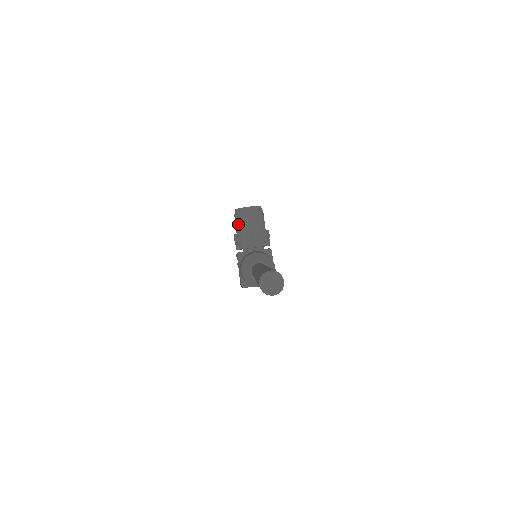
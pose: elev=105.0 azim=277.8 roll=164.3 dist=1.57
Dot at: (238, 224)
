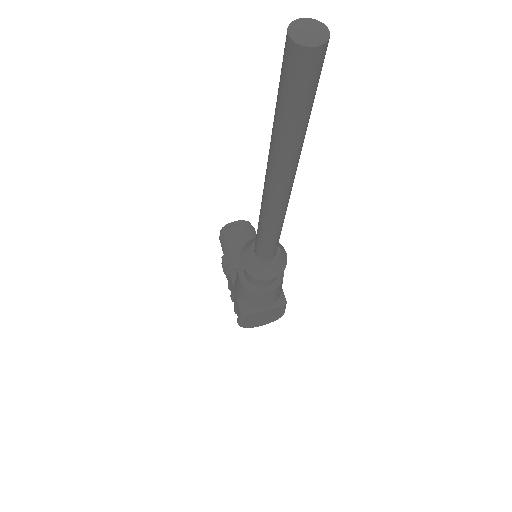
Dot at: (226, 243)
